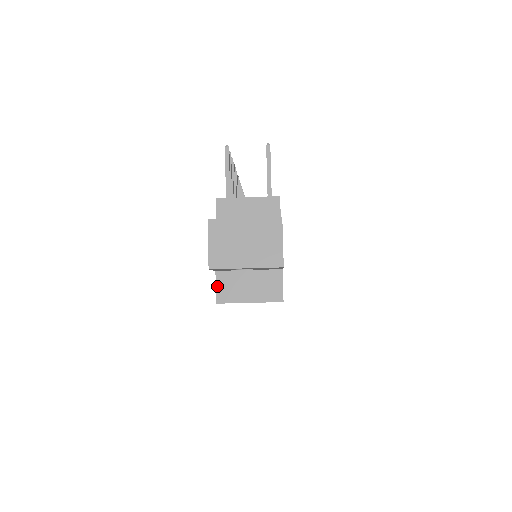
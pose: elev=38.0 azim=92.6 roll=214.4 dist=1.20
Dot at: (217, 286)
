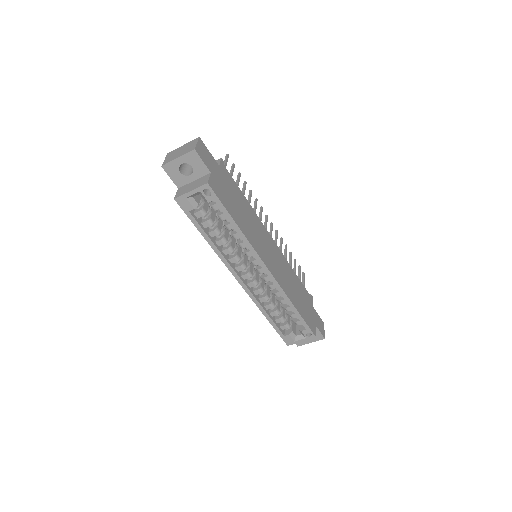
Dot at: (177, 193)
